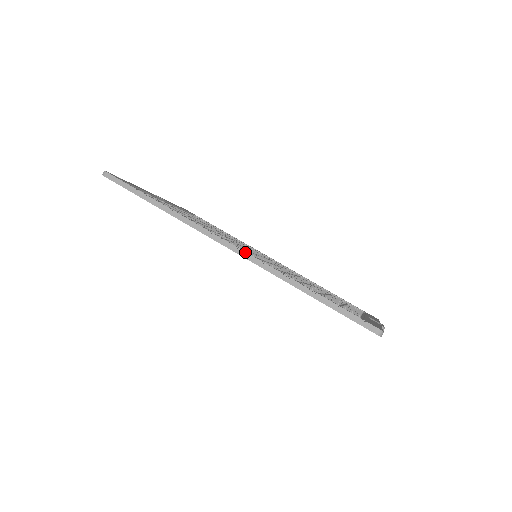
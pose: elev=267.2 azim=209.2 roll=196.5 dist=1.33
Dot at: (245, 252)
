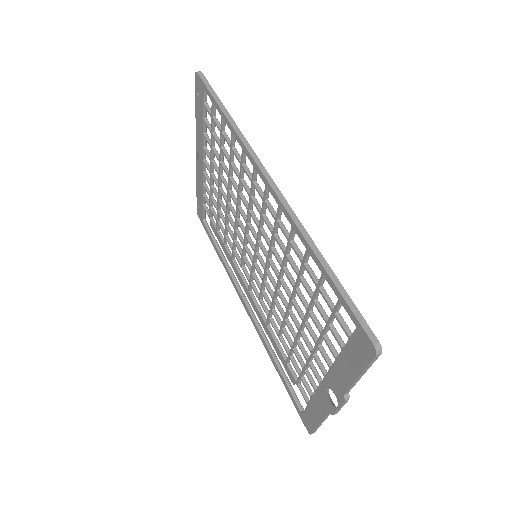
Dot at: occluded
